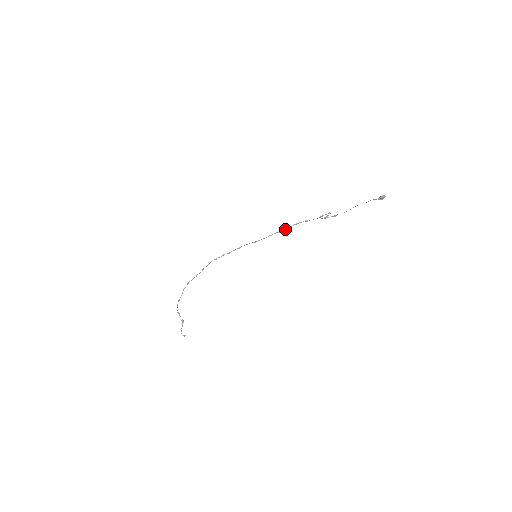
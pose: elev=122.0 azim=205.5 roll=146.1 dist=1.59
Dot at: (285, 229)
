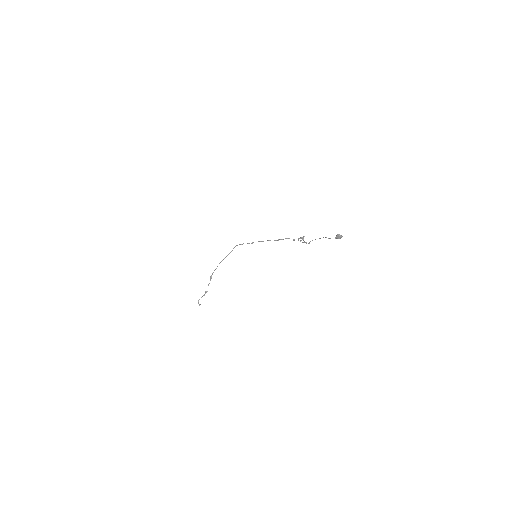
Dot at: (278, 239)
